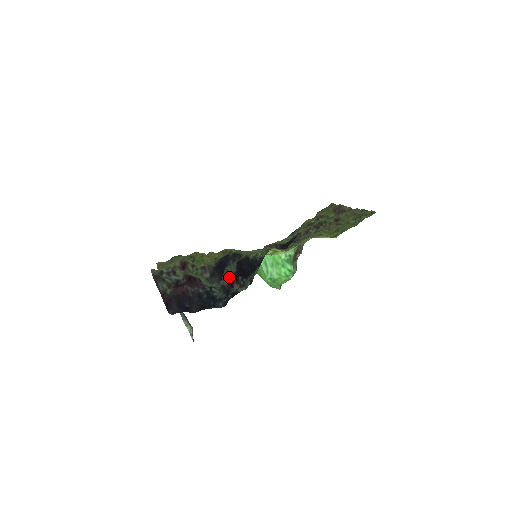
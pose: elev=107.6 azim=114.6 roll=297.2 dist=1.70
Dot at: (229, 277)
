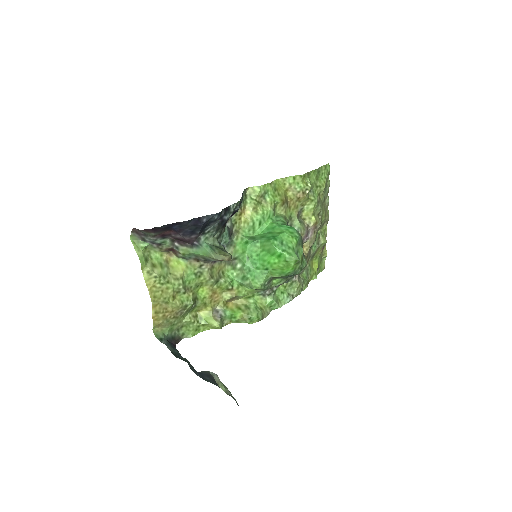
Dot at: (222, 231)
